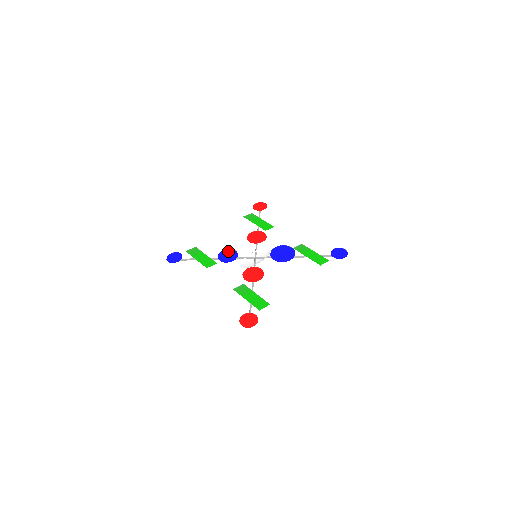
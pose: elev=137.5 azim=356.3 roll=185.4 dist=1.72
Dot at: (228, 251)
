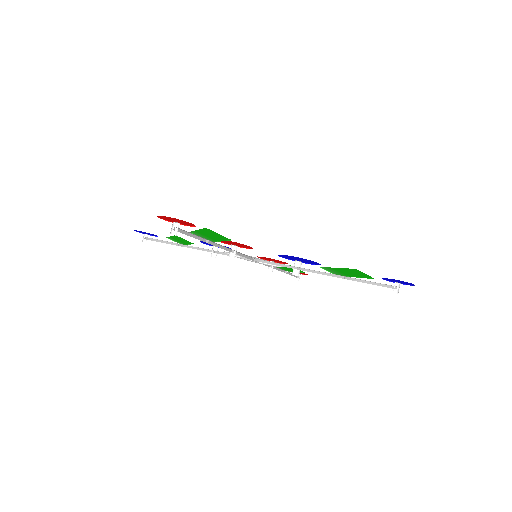
Dot at: occluded
